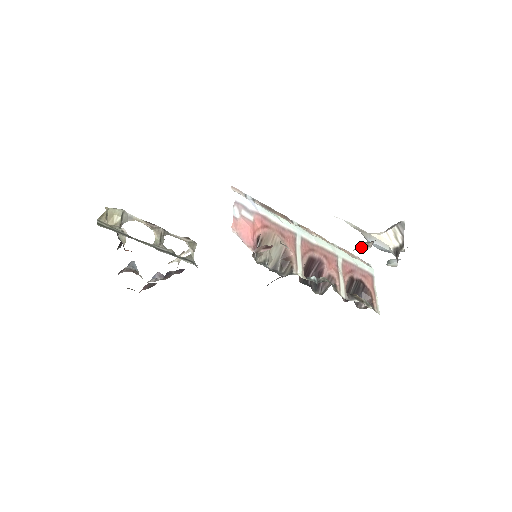
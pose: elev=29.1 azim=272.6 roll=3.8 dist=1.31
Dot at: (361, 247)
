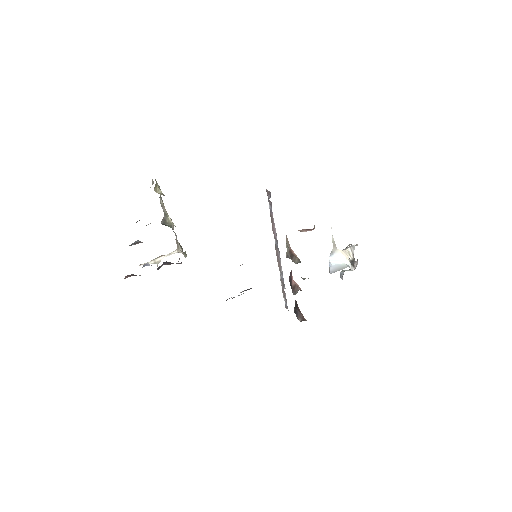
Dot at: occluded
